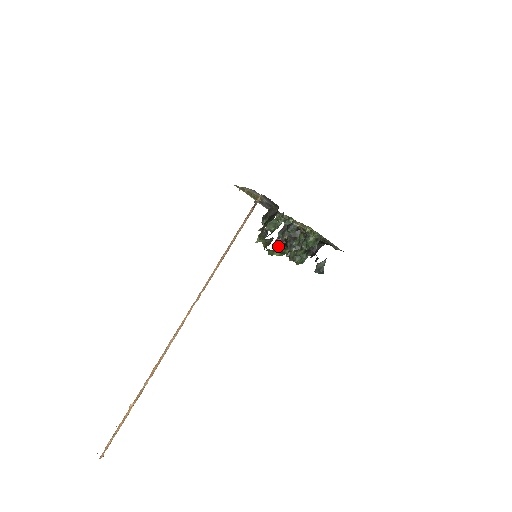
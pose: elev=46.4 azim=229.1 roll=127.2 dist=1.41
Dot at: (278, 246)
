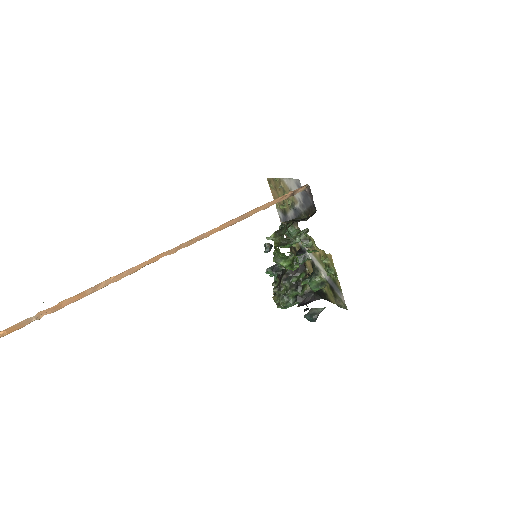
Dot at: (270, 274)
